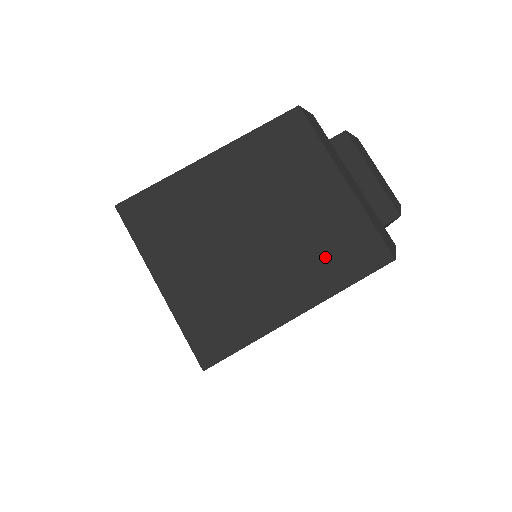
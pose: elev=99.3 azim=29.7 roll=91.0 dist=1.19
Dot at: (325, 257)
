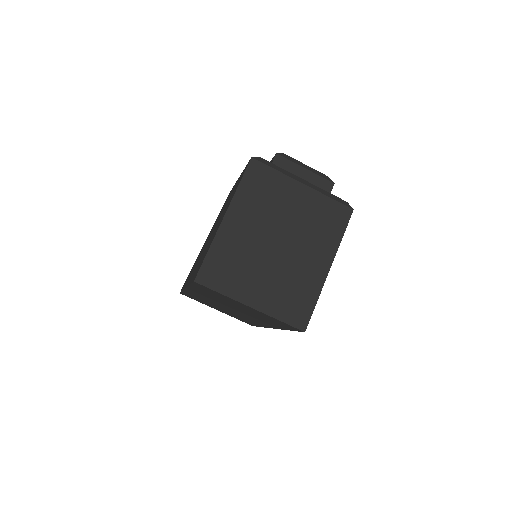
Dot at: (321, 232)
